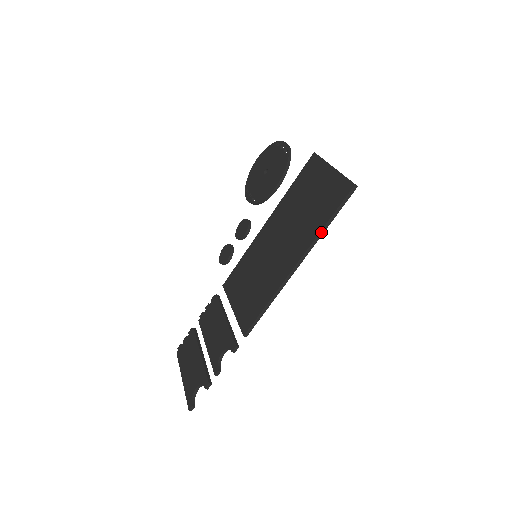
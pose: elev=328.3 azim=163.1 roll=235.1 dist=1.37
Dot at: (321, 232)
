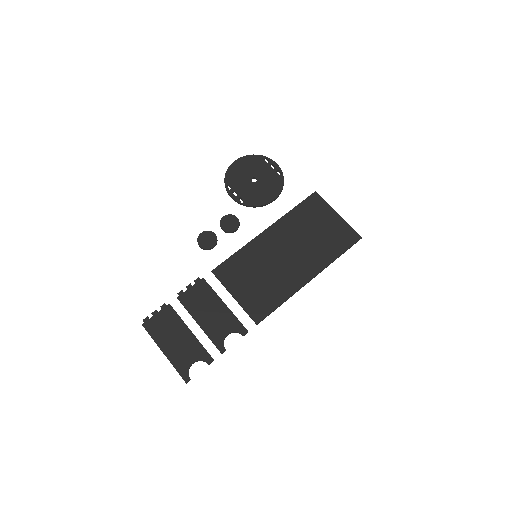
Dot at: occluded
